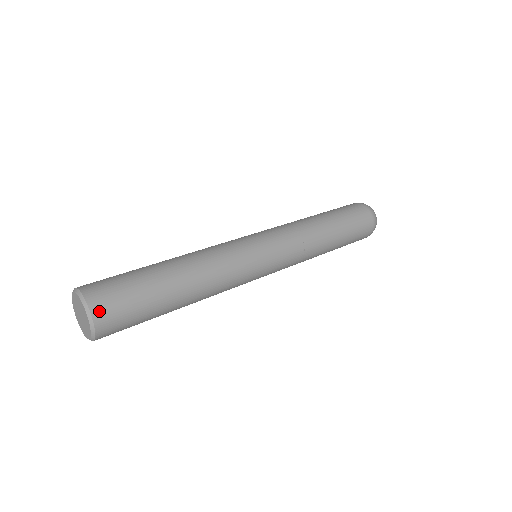
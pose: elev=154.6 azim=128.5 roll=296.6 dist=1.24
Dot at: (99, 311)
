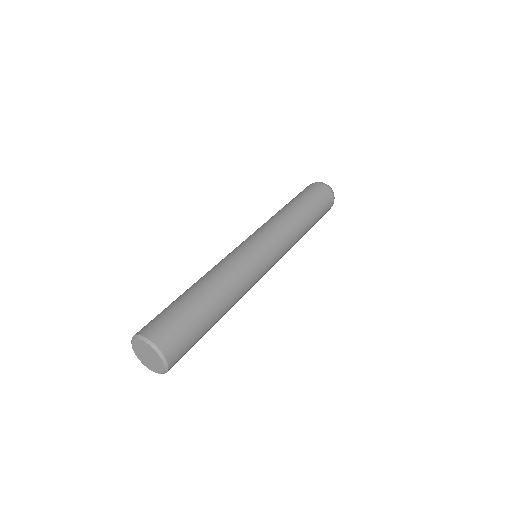
Dot at: (173, 362)
